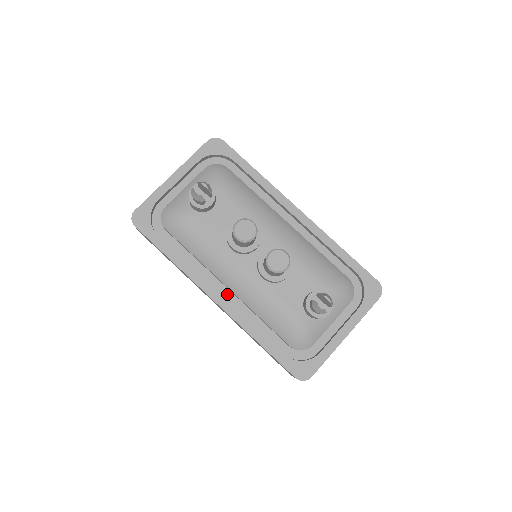
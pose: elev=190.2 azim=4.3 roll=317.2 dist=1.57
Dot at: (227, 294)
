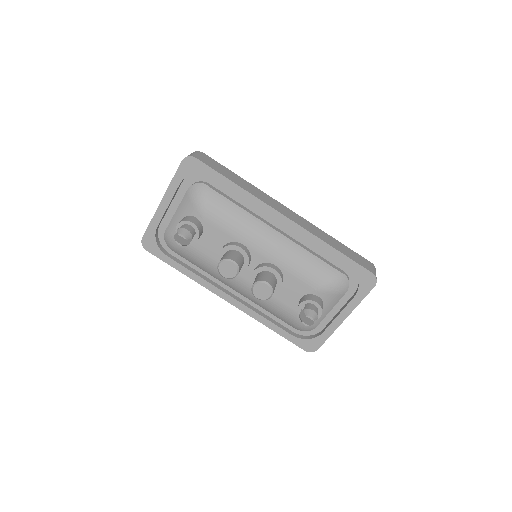
Dot at: (237, 292)
